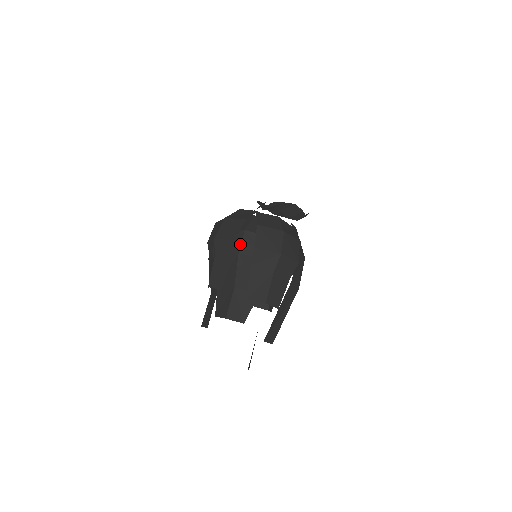
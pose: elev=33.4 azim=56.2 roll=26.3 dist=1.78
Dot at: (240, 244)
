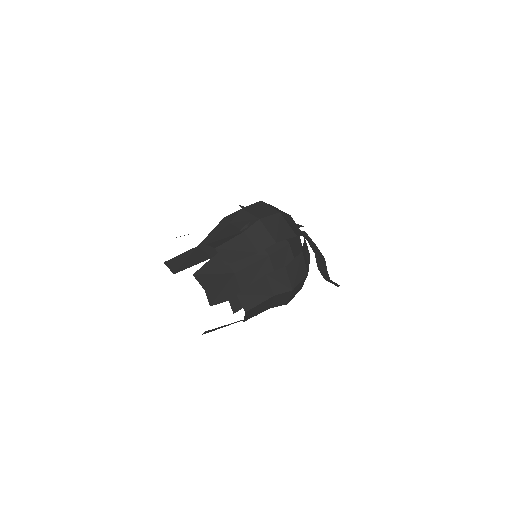
Dot at: (276, 250)
